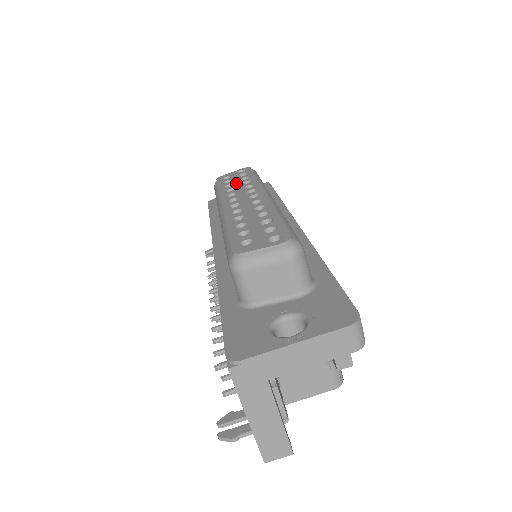
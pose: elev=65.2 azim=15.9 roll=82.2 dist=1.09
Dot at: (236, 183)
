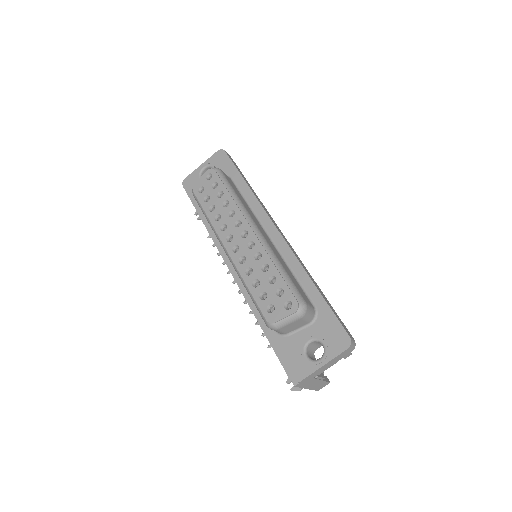
Dot at: (217, 205)
